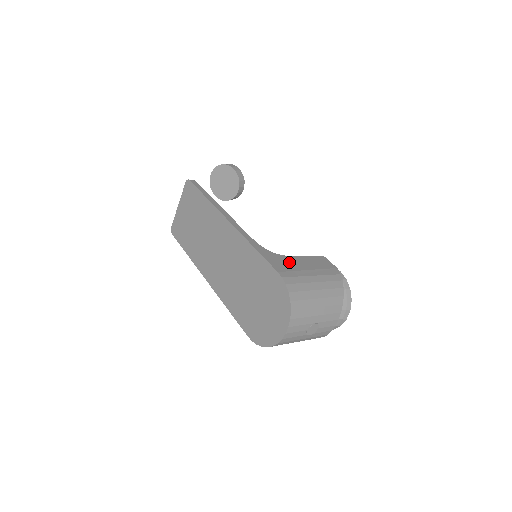
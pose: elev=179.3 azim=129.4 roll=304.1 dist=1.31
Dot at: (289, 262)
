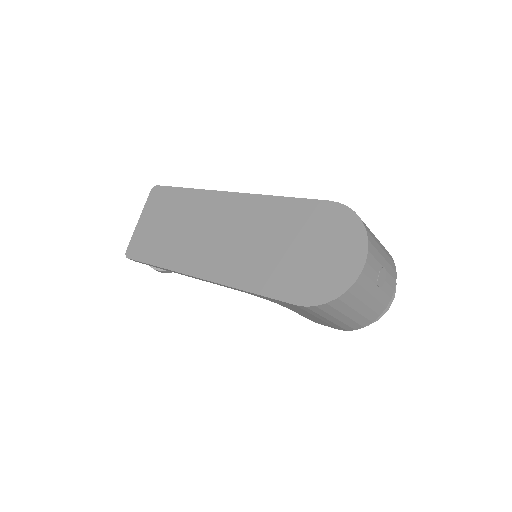
Dot at: occluded
